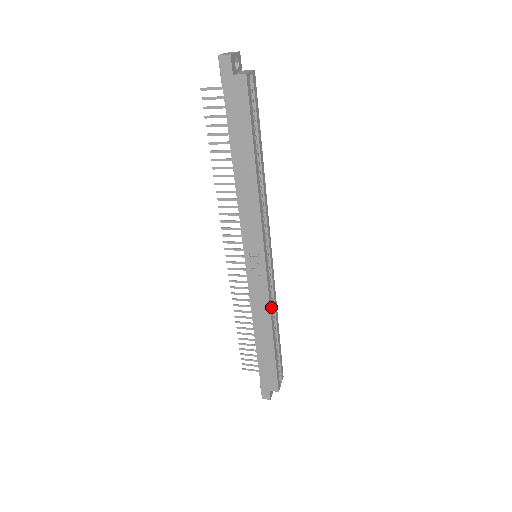
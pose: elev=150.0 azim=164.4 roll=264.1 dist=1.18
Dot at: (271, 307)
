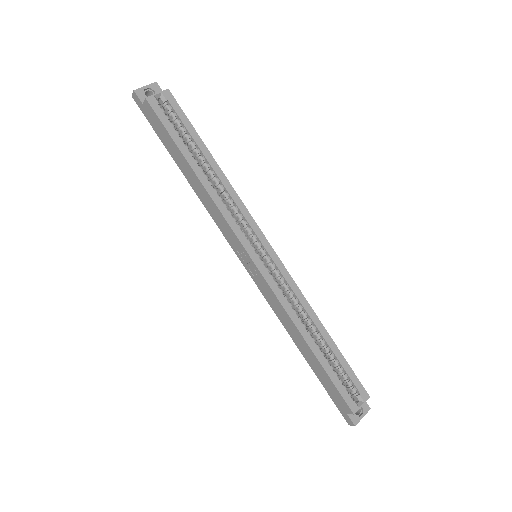
Dot at: (289, 308)
